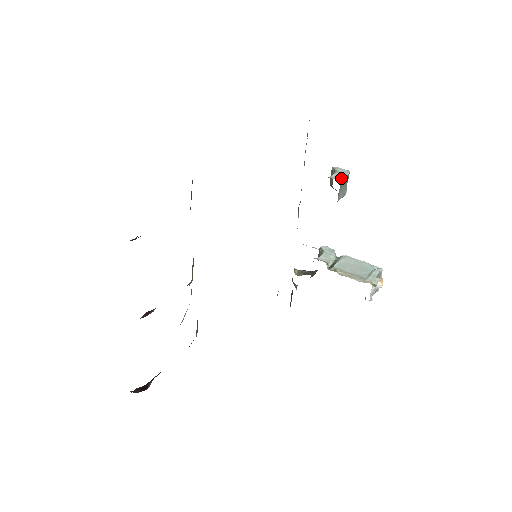
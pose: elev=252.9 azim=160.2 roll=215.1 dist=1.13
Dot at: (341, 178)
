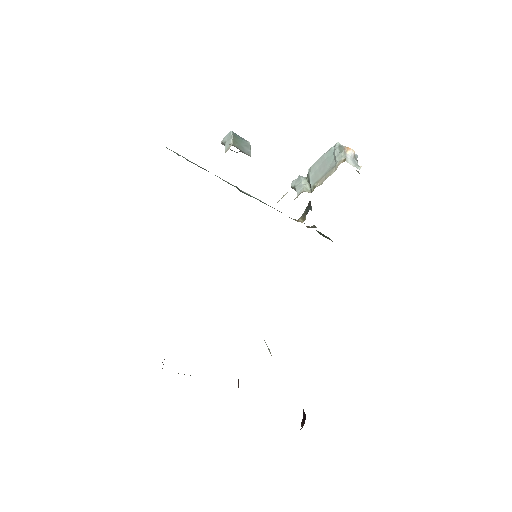
Dot at: occluded
